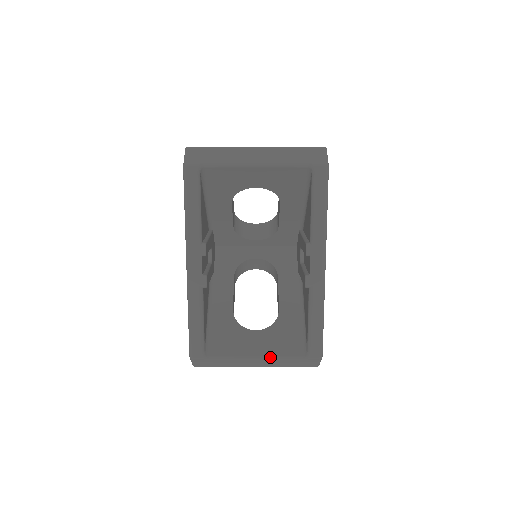
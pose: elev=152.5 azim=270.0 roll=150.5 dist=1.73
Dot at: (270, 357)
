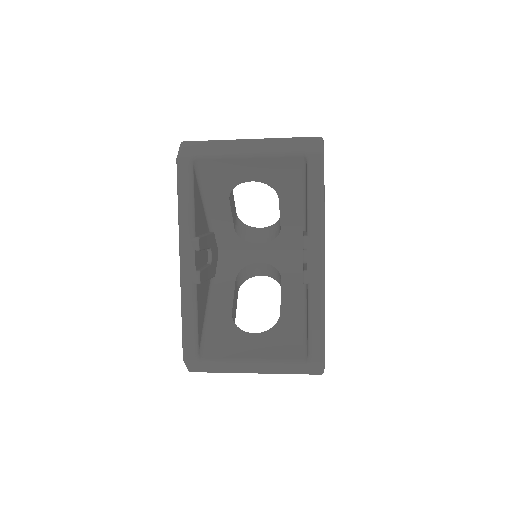
Dot at: (268, 361)
